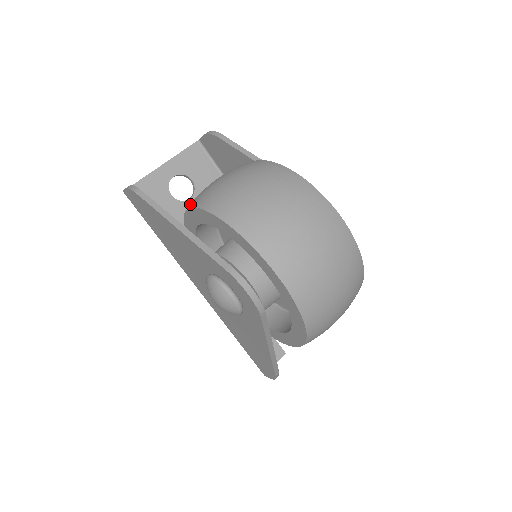
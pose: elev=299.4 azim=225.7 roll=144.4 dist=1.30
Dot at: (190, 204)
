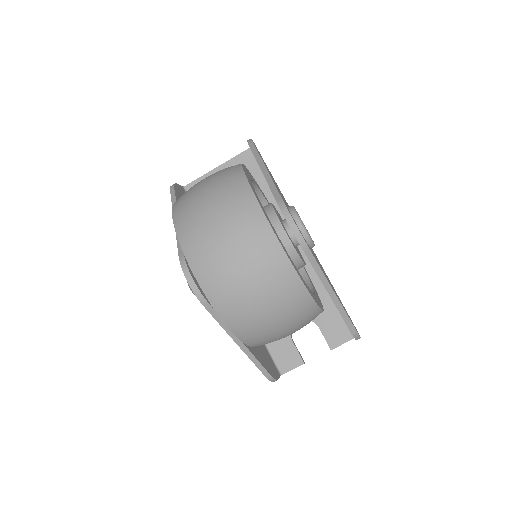
Dot at: occluded
